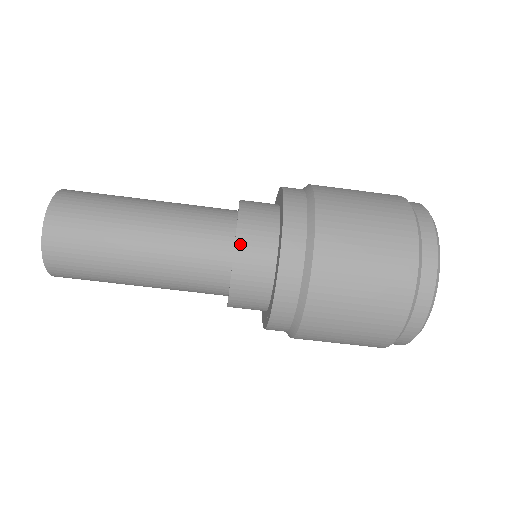
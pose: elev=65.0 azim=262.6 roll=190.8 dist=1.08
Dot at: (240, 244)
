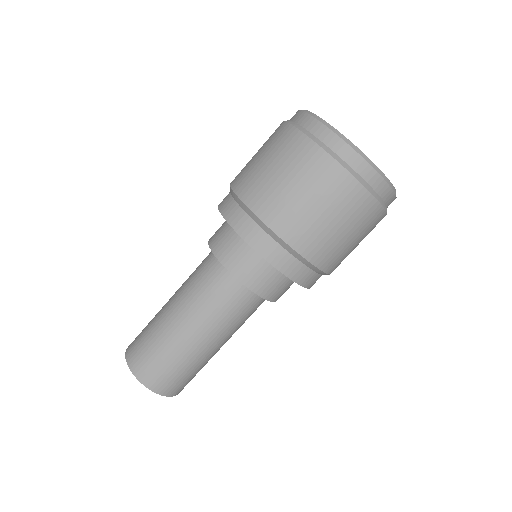
Dot at: (243, 279)
